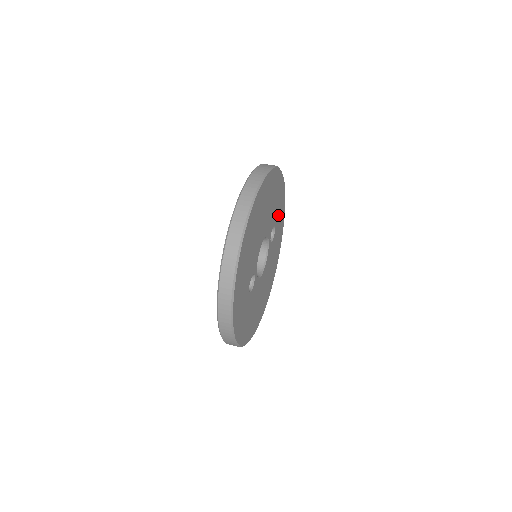
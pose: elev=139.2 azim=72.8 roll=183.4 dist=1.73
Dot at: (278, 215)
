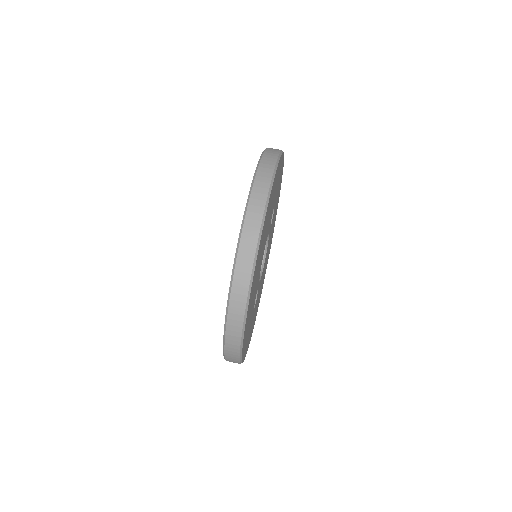
Dot at: (277, 188)
